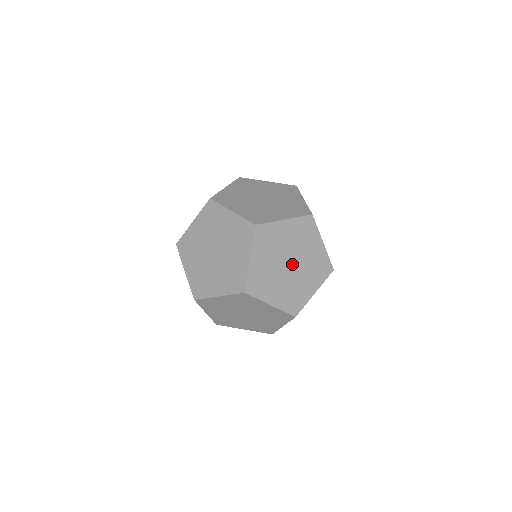
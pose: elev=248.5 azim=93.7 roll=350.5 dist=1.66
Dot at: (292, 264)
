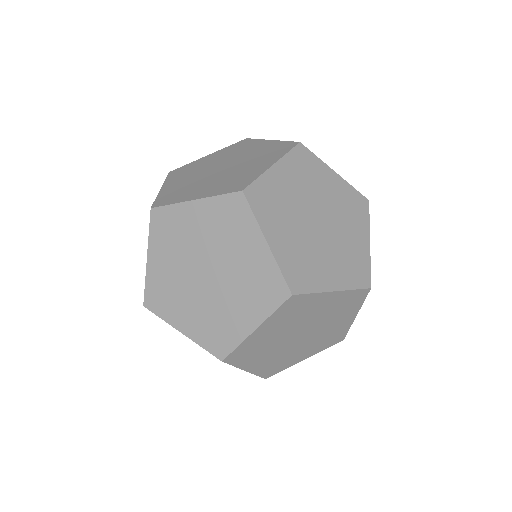
Dot at: (321, 224)
